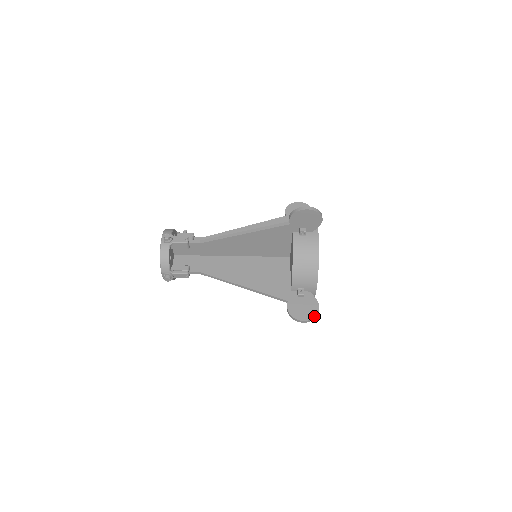
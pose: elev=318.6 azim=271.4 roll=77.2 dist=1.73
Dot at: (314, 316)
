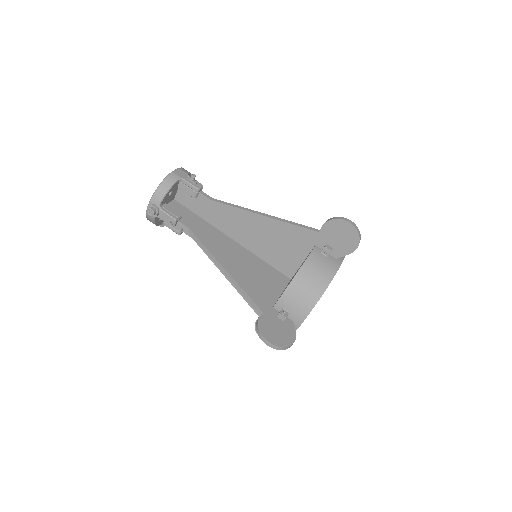
Dot at: occluded
